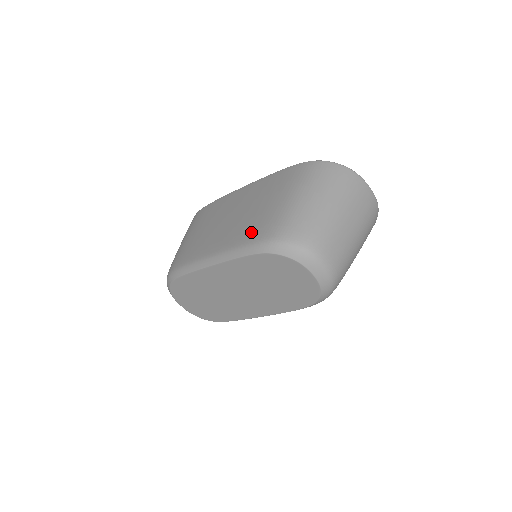
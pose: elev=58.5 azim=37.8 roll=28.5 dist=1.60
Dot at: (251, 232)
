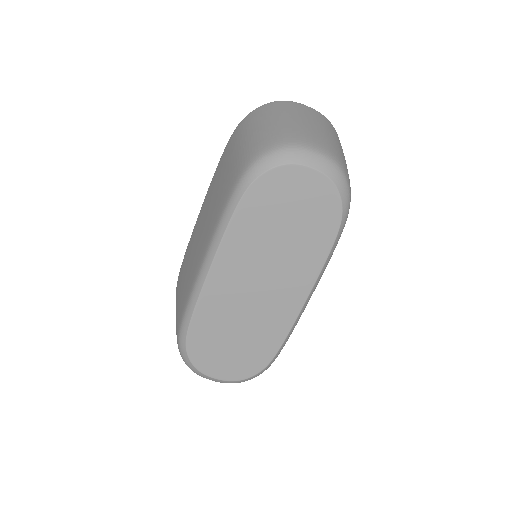
Dot at: (224, 195)
